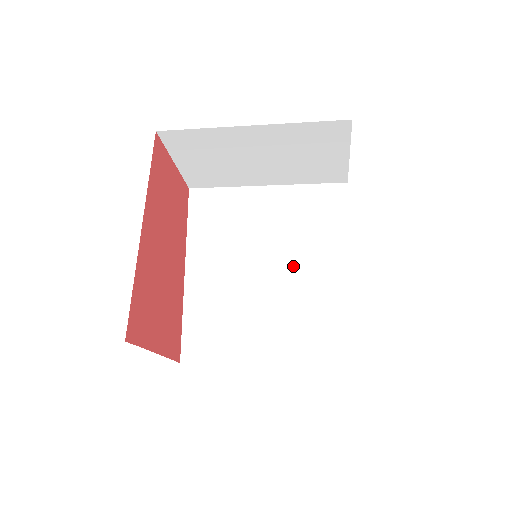
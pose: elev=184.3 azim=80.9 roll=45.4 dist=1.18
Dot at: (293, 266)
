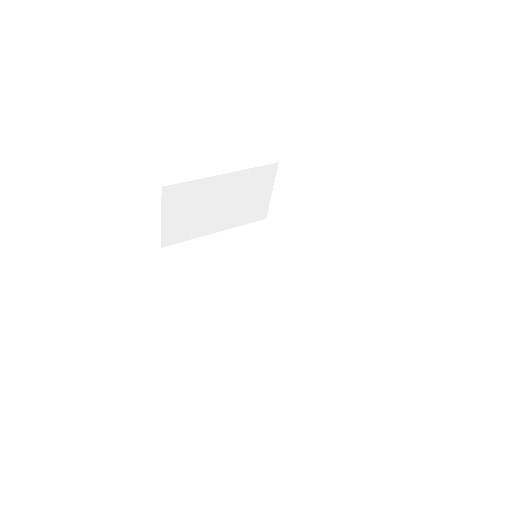
Dot at: (263, 274)
